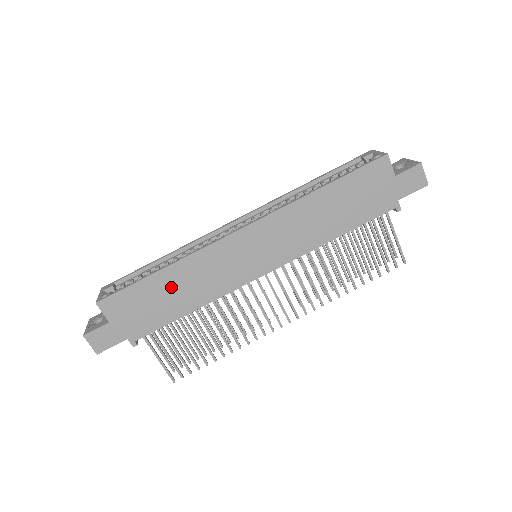
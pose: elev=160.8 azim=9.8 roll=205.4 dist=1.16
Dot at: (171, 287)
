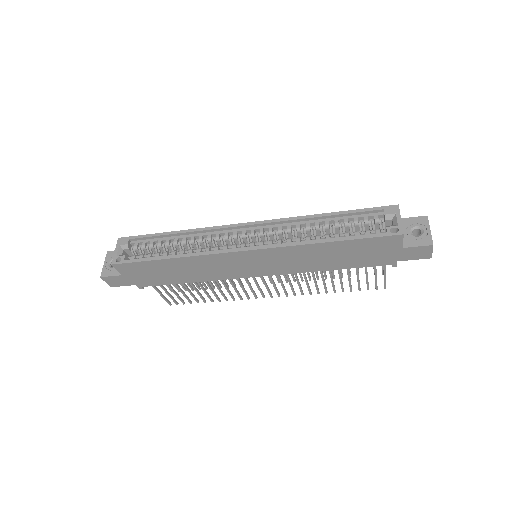
Dot at: (176, 268)
